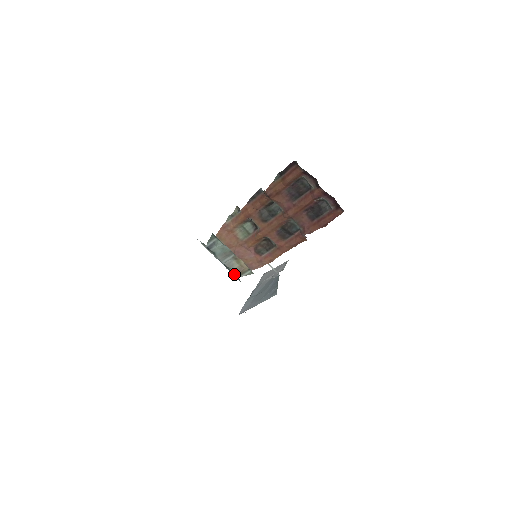
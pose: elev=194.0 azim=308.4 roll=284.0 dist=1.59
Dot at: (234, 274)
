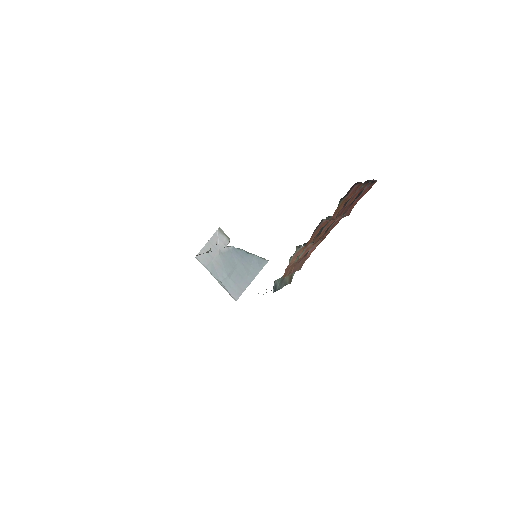
Dot at: occluded
